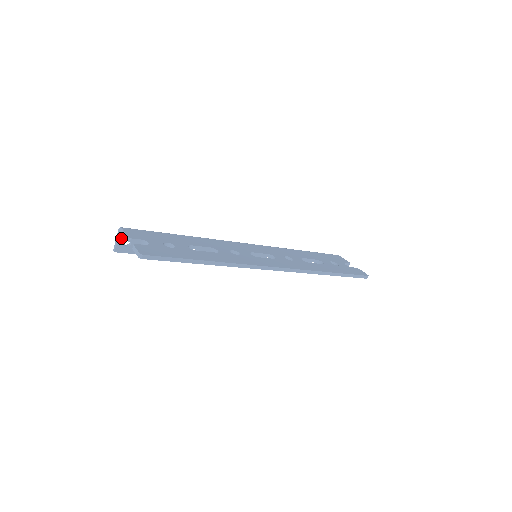
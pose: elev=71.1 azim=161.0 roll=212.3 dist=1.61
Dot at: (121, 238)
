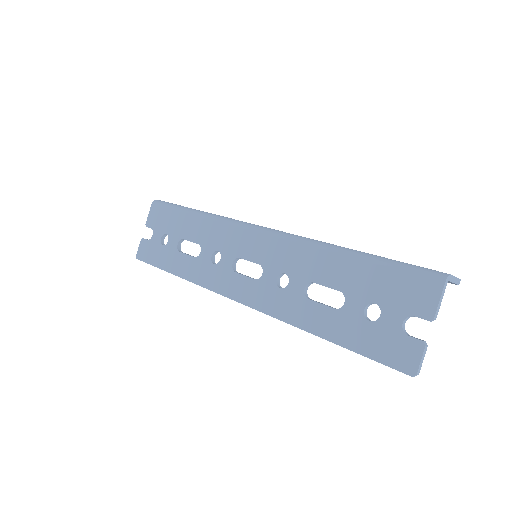
Dot at: occluded
